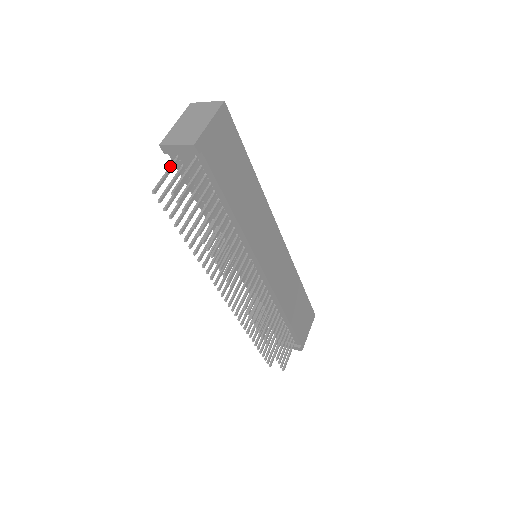
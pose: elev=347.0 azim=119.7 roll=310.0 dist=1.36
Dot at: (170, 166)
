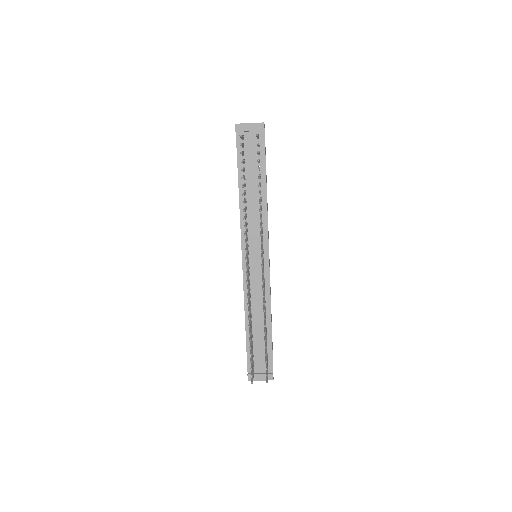
Dot at: occluded
